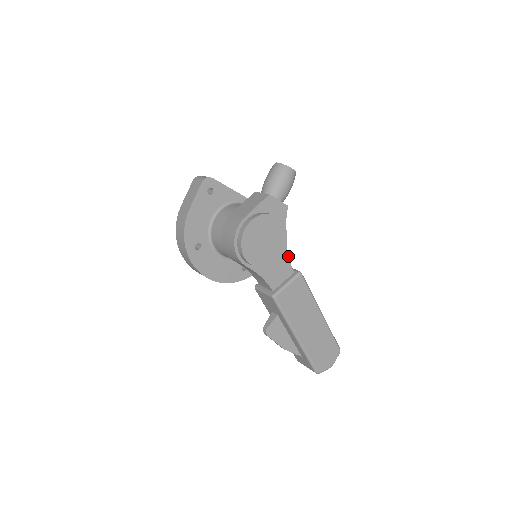
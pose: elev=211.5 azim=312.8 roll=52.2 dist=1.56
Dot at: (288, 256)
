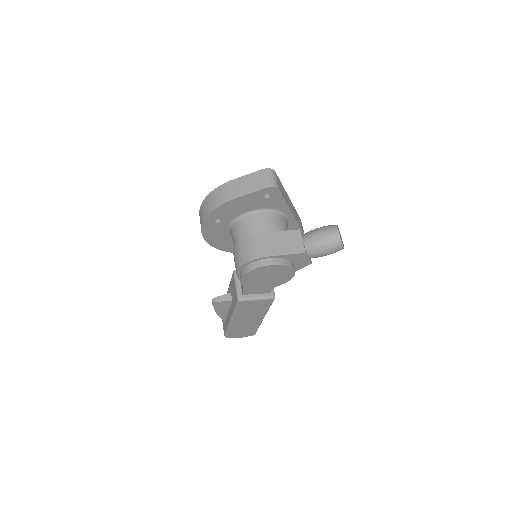
Dot at: occluded
